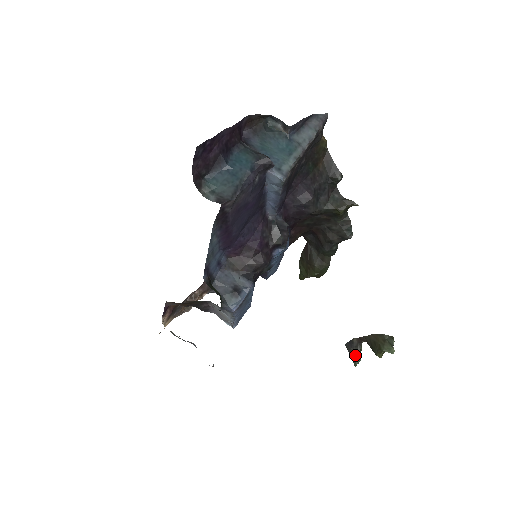
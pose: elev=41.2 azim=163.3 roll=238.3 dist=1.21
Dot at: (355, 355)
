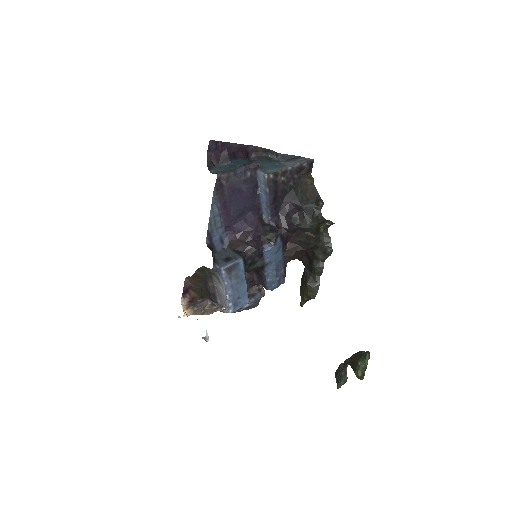
Dot at: (339, 378)
